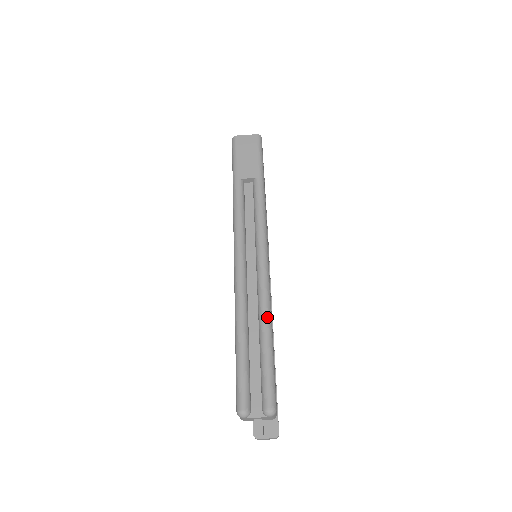
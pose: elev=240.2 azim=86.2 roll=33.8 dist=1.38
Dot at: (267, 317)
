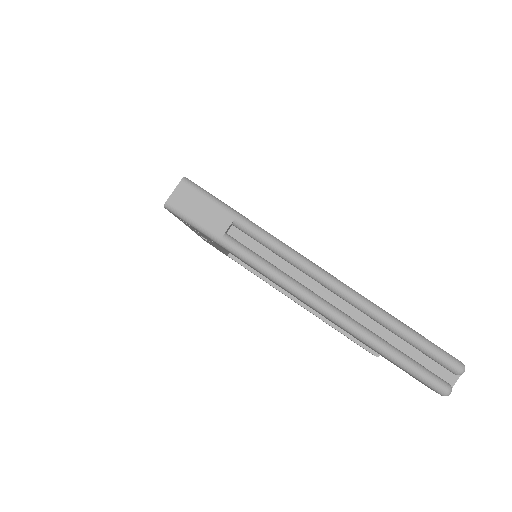
Dot at: (384, 315)
